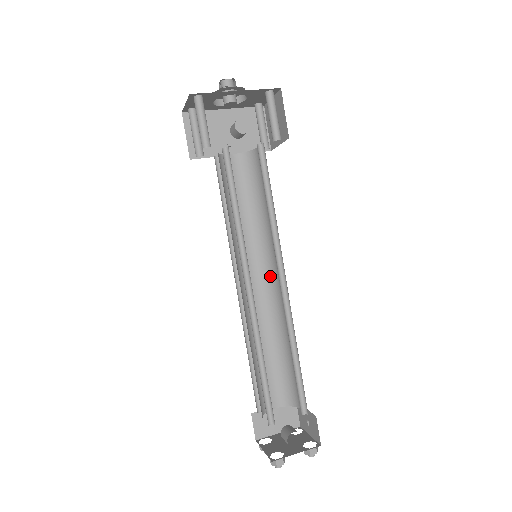
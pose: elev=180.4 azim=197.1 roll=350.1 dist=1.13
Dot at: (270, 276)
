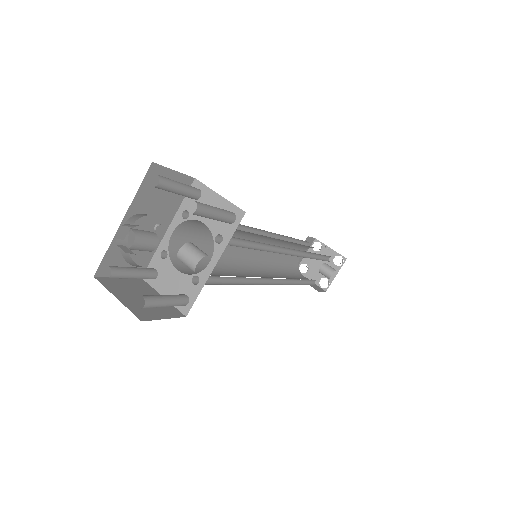
Dot at: (265, 238)
